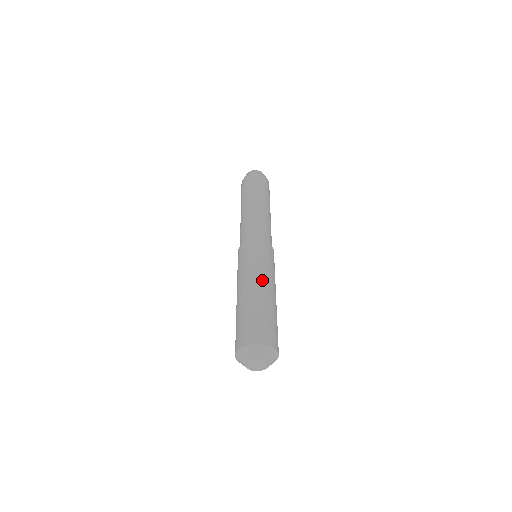
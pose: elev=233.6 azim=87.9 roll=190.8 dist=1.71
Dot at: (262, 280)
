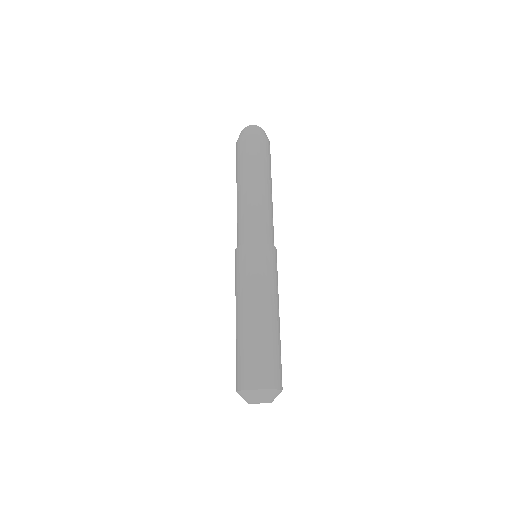
Dot at: (266, 302)
